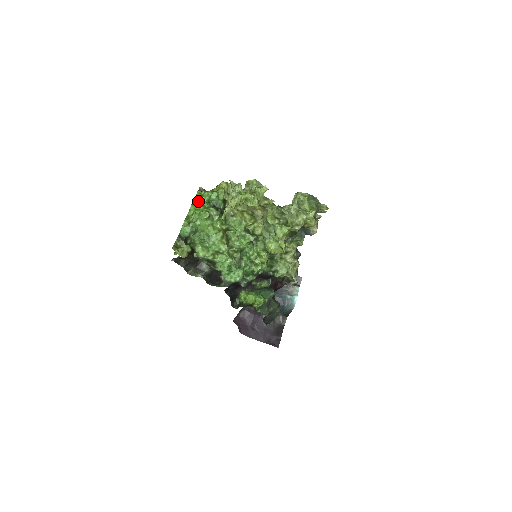
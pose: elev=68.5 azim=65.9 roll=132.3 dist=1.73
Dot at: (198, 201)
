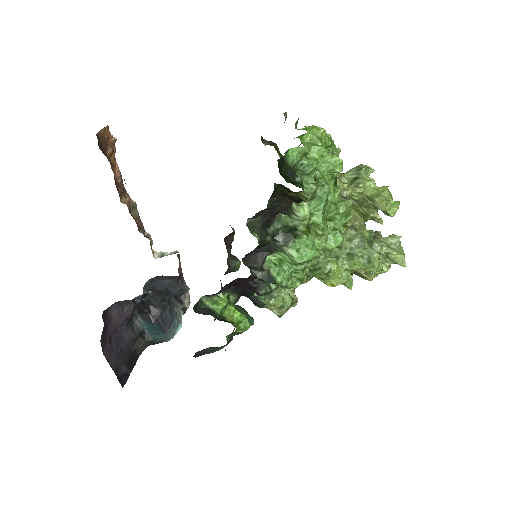
Dot at: (323, 136)
